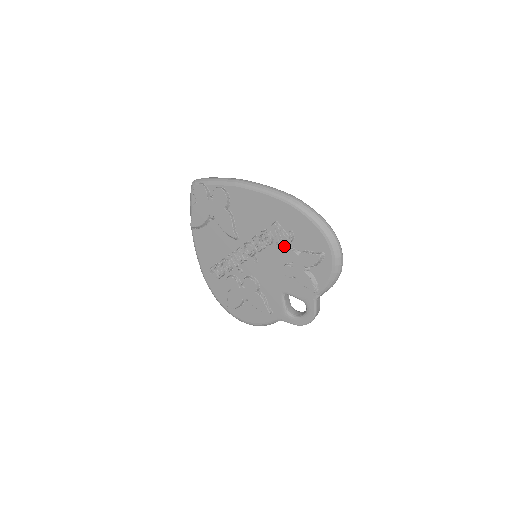
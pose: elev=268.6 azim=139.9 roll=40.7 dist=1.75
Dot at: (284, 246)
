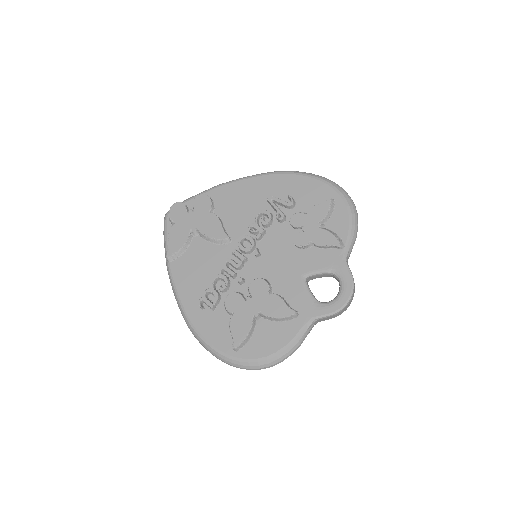
Dot at: (287, 217)
